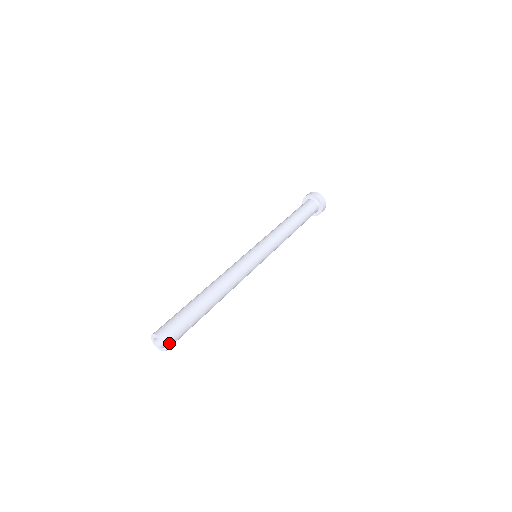
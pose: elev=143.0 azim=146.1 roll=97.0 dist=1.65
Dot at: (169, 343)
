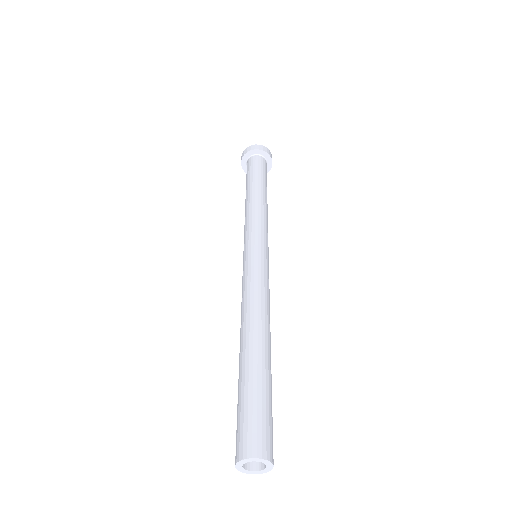
Dot at: occluded
